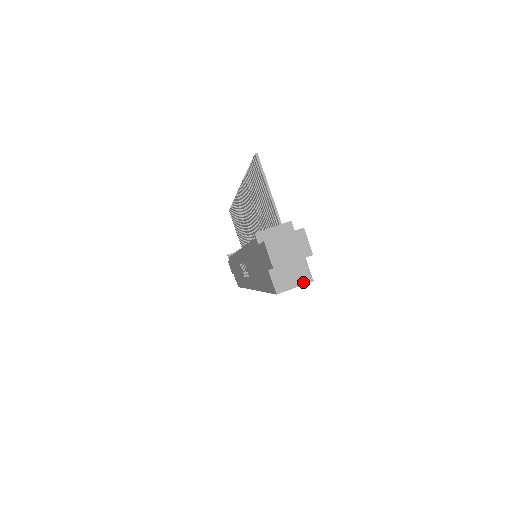
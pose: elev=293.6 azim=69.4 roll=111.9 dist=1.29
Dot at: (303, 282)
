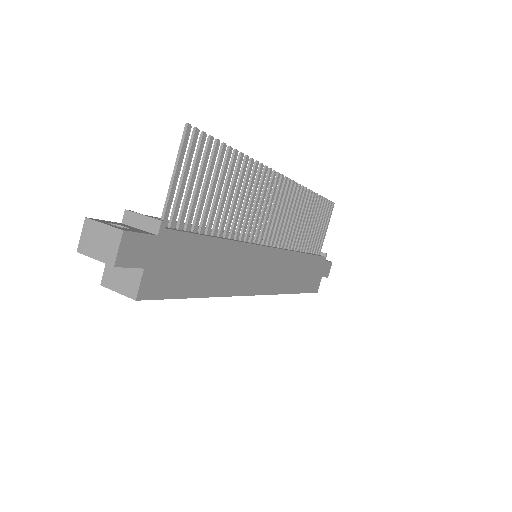
Dot at: (127, 293)
